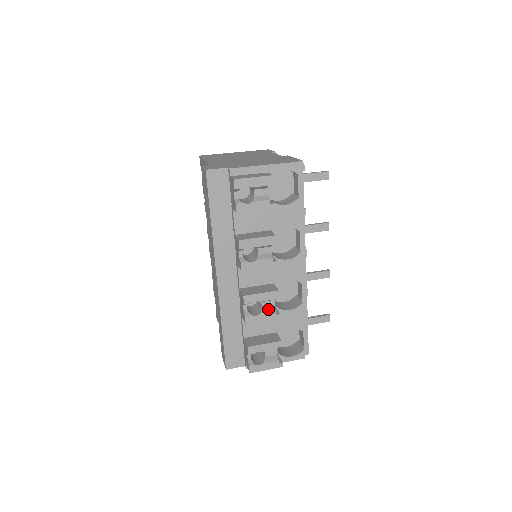
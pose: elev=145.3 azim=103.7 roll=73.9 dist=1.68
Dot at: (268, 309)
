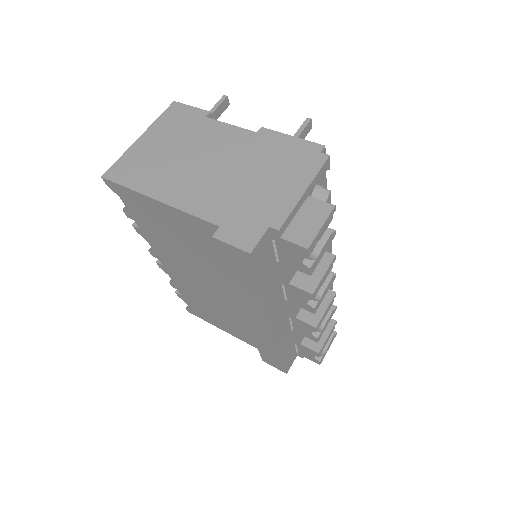
Dot at: occluded
